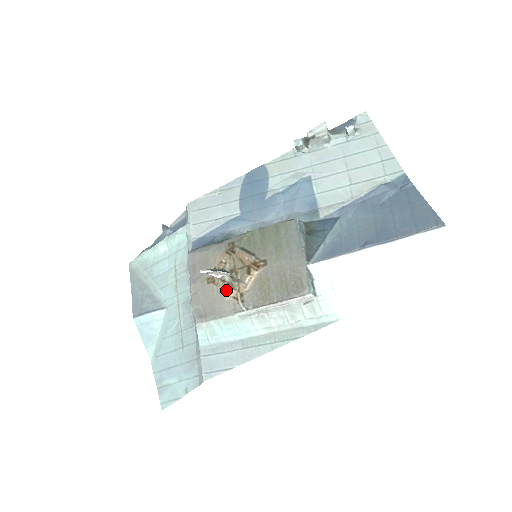
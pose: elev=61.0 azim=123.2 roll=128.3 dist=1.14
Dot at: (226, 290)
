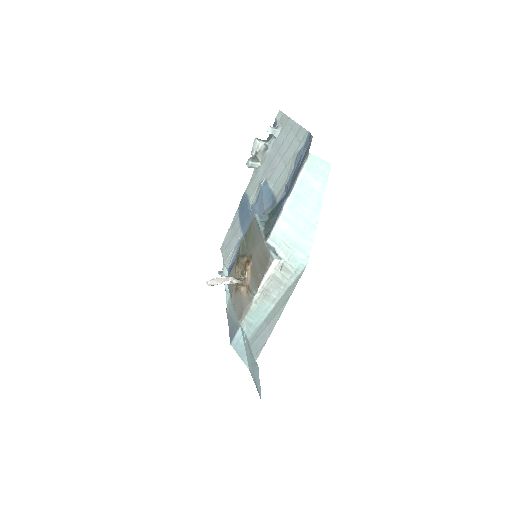
Dot at: (242, 290)
